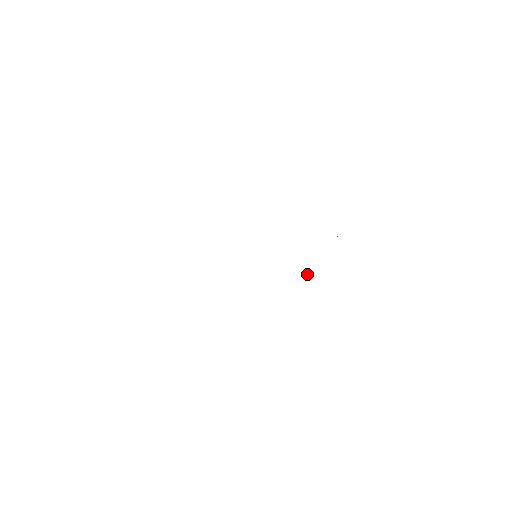
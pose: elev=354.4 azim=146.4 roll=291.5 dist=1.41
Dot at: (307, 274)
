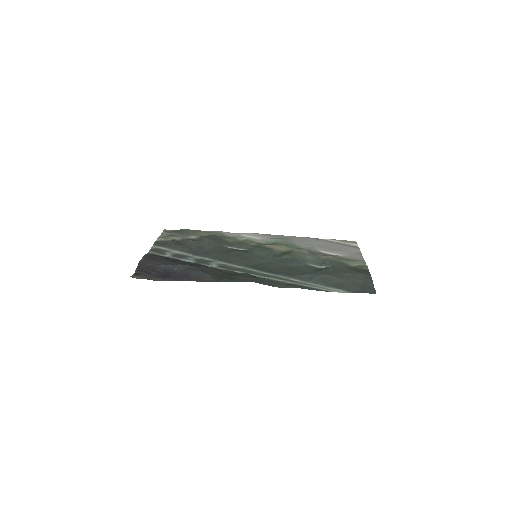
Dot at: (311, 253)
